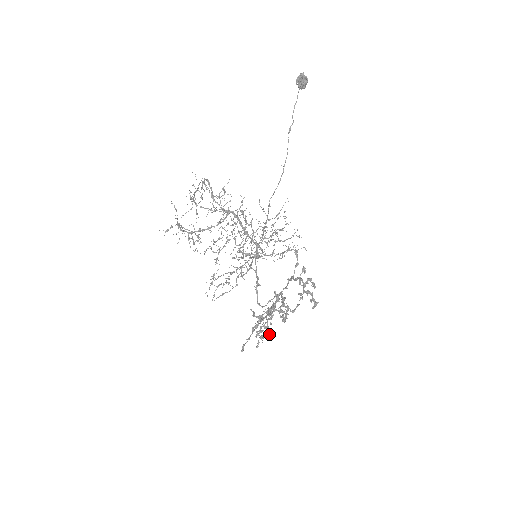
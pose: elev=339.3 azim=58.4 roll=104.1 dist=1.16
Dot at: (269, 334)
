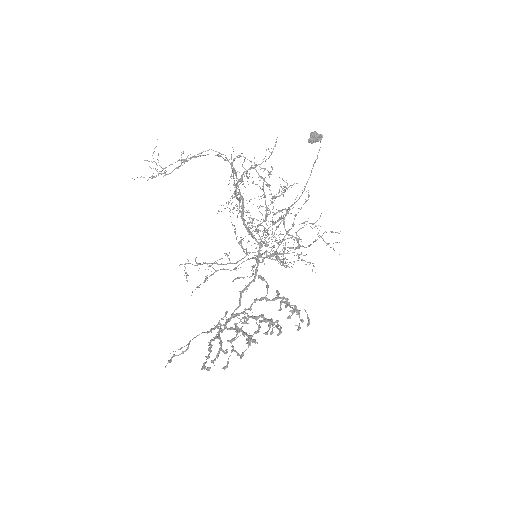
Dot at: occluded
